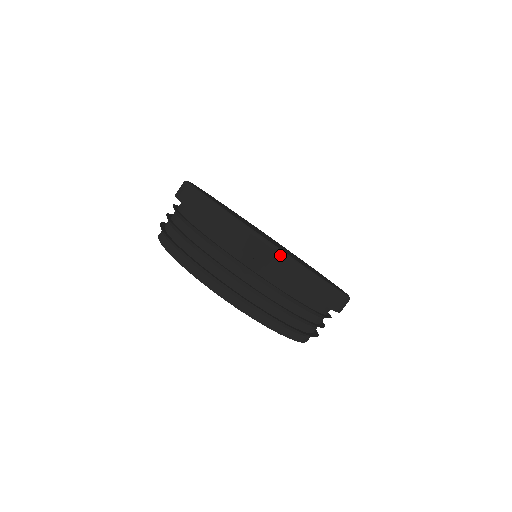
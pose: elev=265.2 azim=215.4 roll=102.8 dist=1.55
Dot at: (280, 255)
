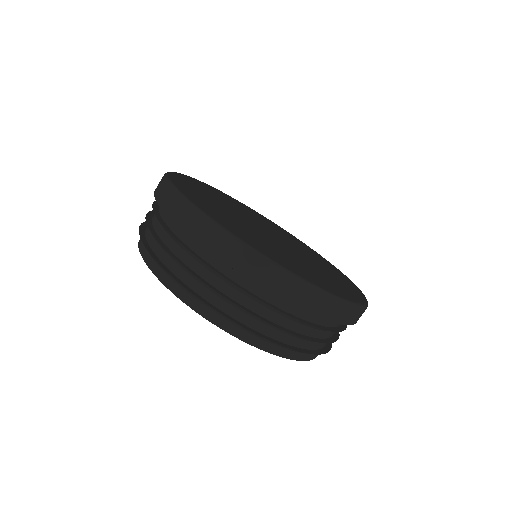
Dot at: (277, 271)
